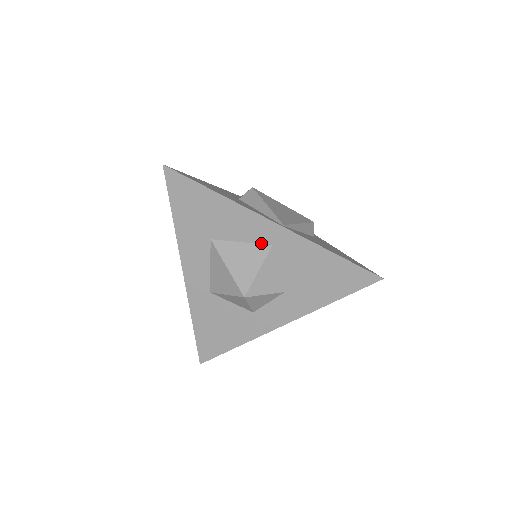
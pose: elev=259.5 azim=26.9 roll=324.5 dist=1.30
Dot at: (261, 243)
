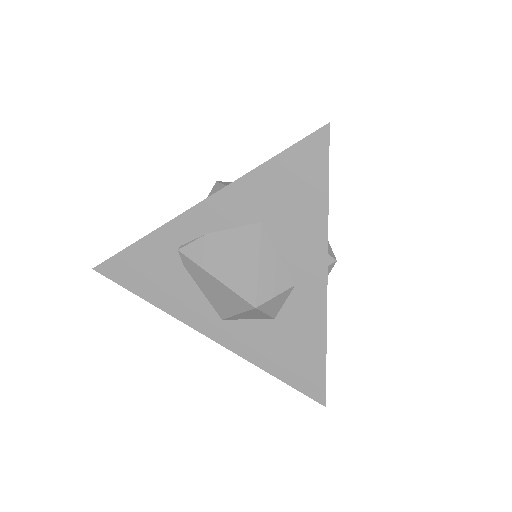
Dot at: occluded
